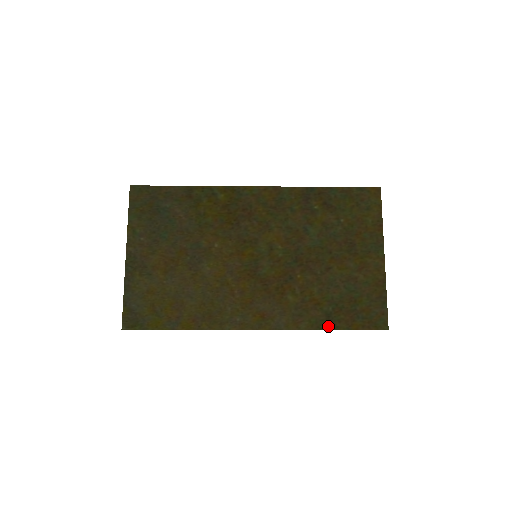
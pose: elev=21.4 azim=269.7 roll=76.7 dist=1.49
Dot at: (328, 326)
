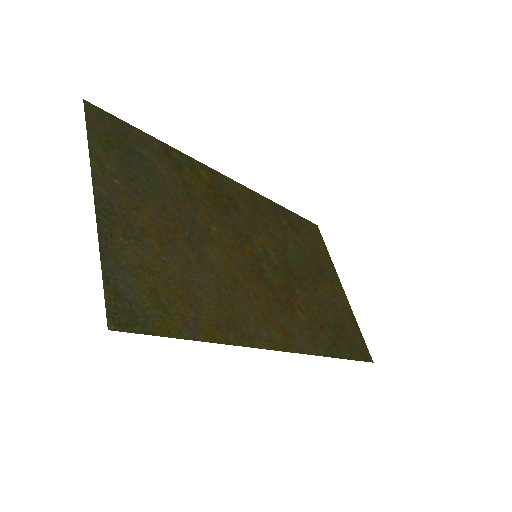
Dot at: (338, 353)
